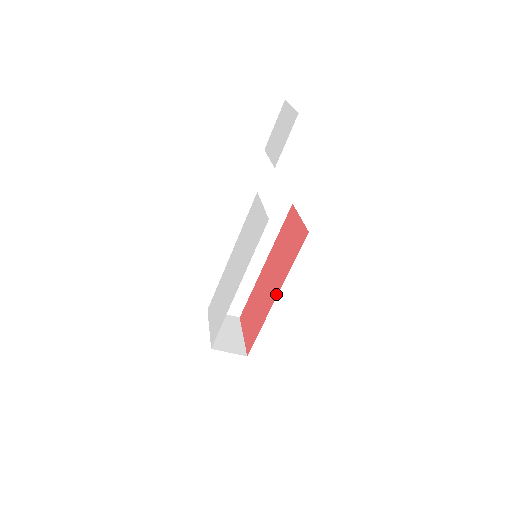
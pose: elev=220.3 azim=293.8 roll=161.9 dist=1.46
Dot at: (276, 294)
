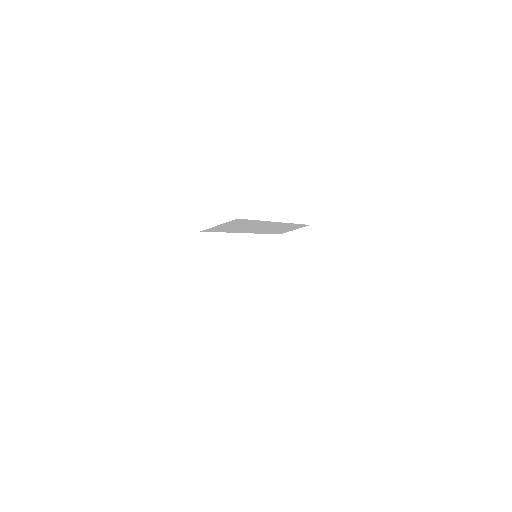
Dot at: occluded
